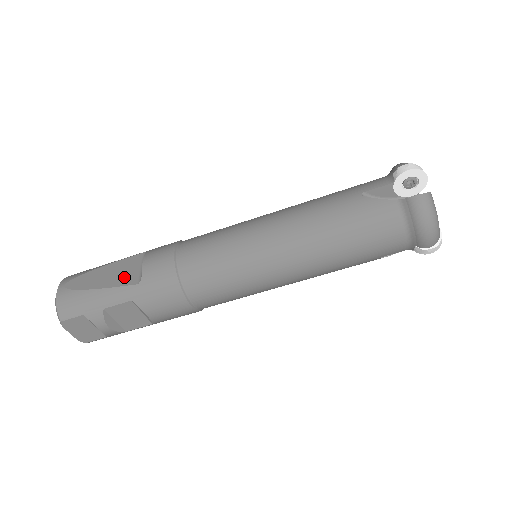
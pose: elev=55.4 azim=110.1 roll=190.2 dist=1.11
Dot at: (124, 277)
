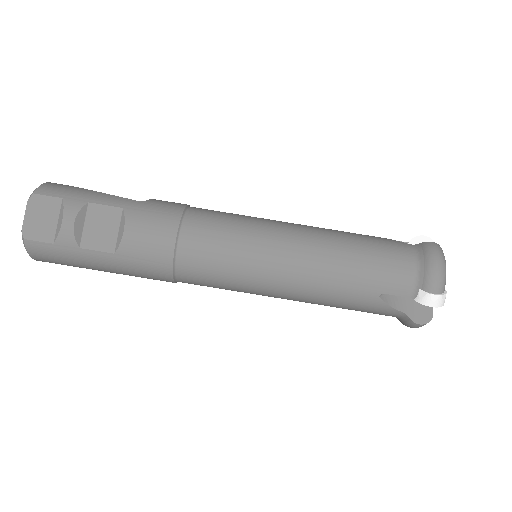
Dot at: occluded
